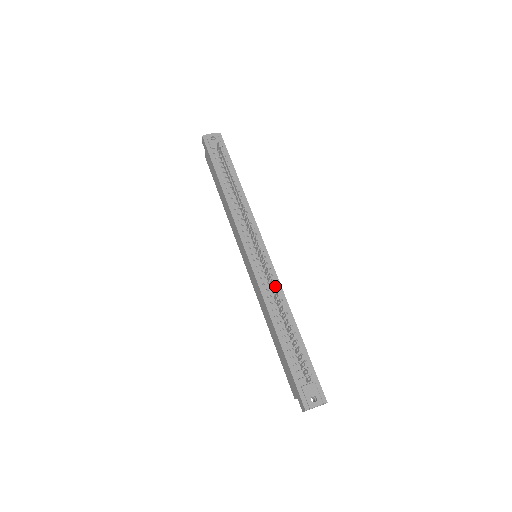
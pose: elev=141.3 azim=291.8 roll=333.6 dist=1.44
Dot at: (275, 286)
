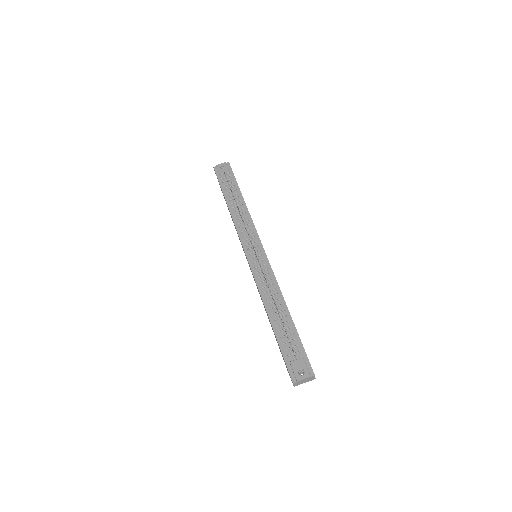
Dot at: (270, 278)
